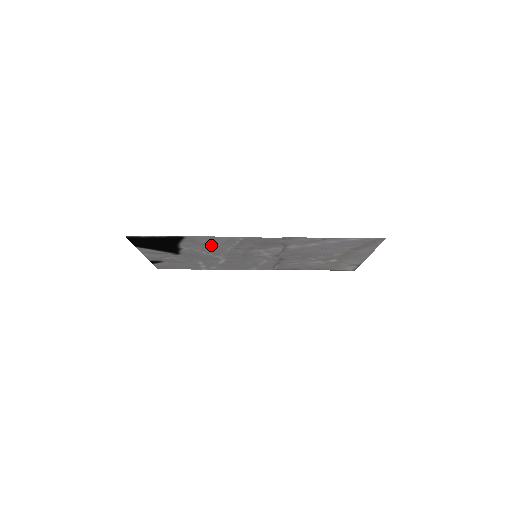
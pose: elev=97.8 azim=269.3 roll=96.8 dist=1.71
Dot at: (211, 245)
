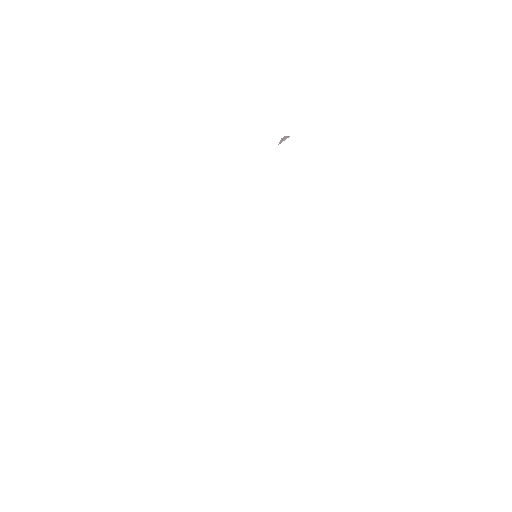
Dot at: occluded
